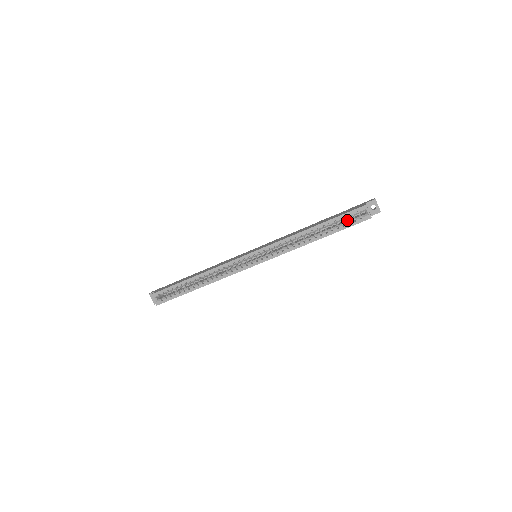
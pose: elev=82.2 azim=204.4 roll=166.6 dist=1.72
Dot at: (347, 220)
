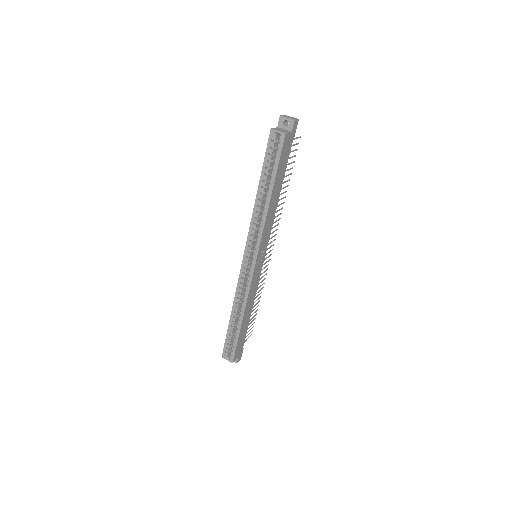
Dot at: occluded
